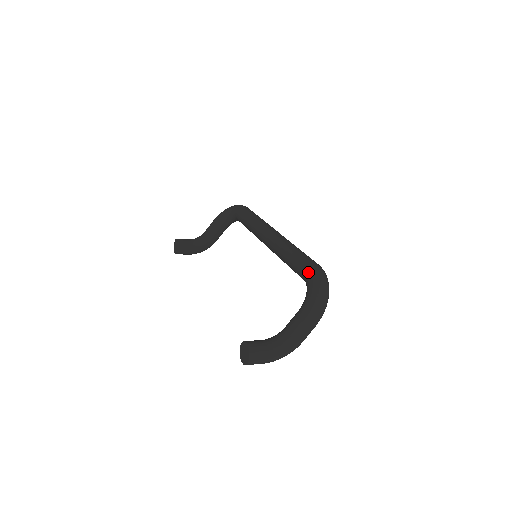
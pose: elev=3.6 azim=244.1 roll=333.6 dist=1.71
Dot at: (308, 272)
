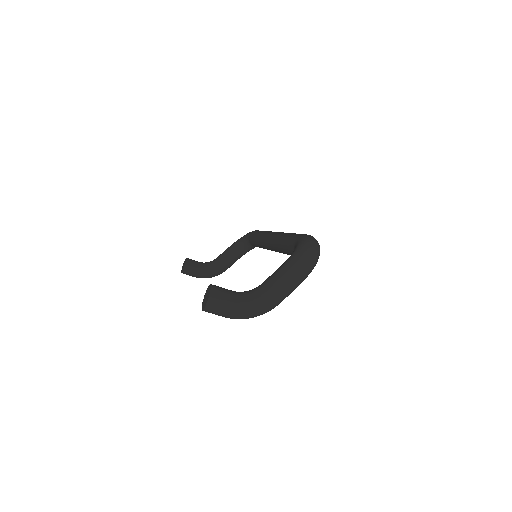
Dot at: (299, 238)
